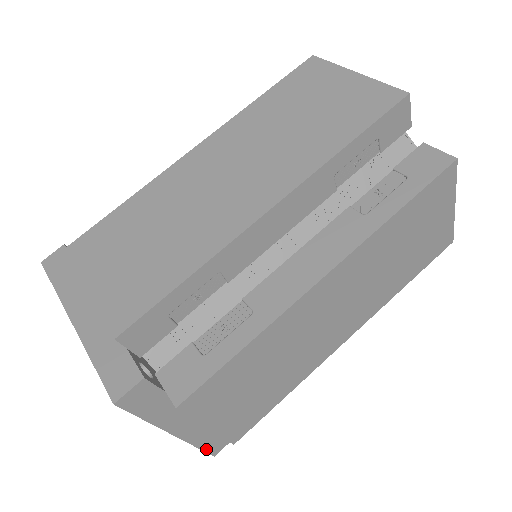
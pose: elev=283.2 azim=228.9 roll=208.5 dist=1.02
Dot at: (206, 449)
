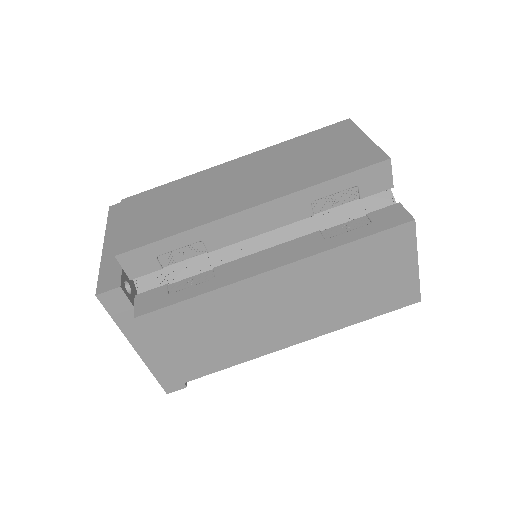
Dot at: (161, 382)
